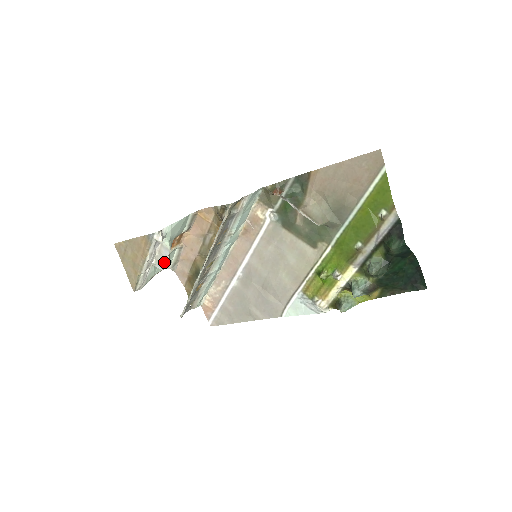
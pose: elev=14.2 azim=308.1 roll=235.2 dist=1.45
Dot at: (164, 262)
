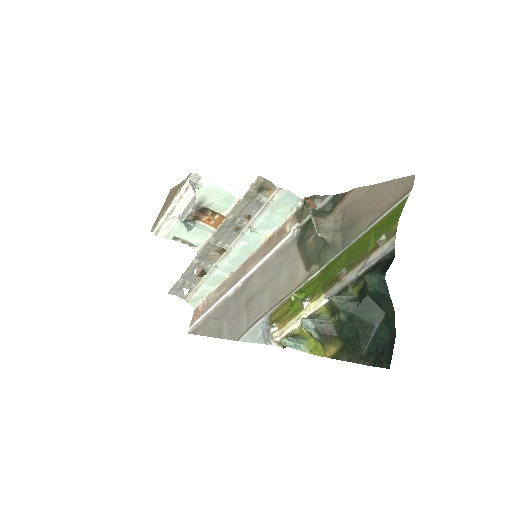
Dot at: (186, 214)
